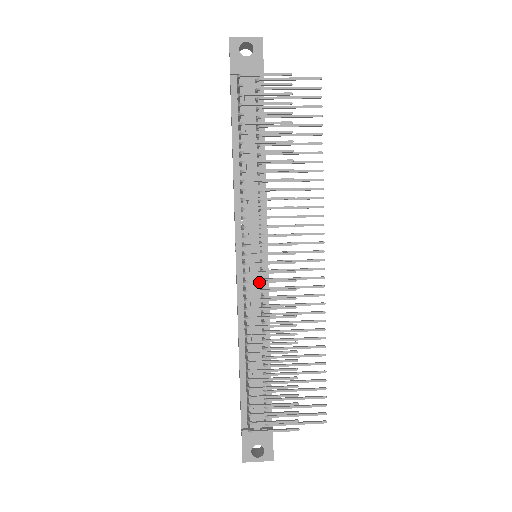
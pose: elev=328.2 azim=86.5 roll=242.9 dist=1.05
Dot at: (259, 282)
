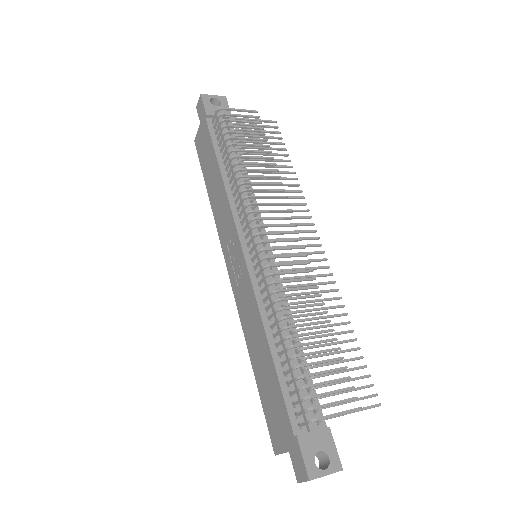
Dot at: (276, 256)
